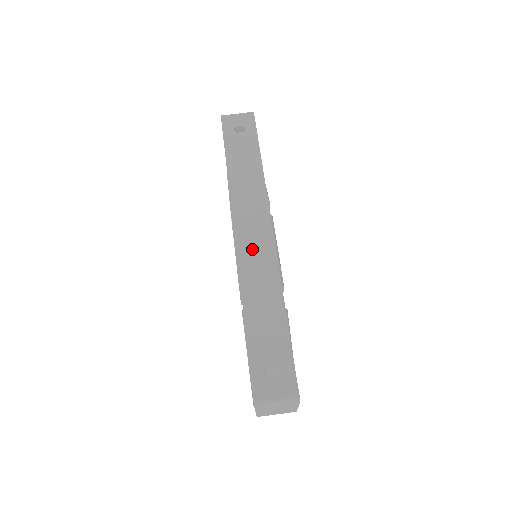
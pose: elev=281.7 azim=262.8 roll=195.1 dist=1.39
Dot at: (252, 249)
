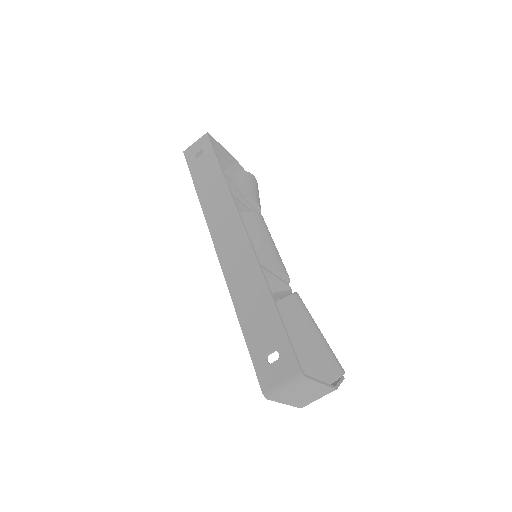
Dot at: (231, 252)
